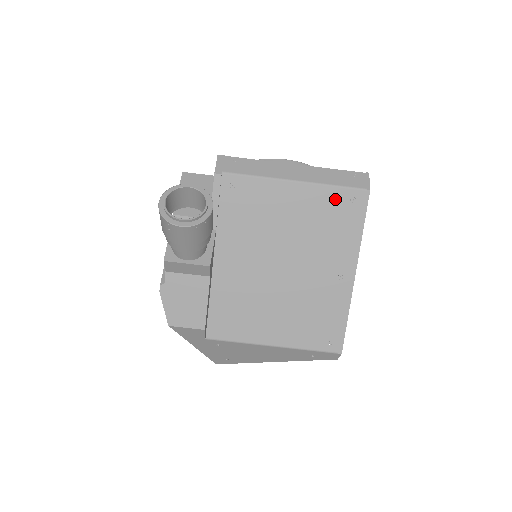
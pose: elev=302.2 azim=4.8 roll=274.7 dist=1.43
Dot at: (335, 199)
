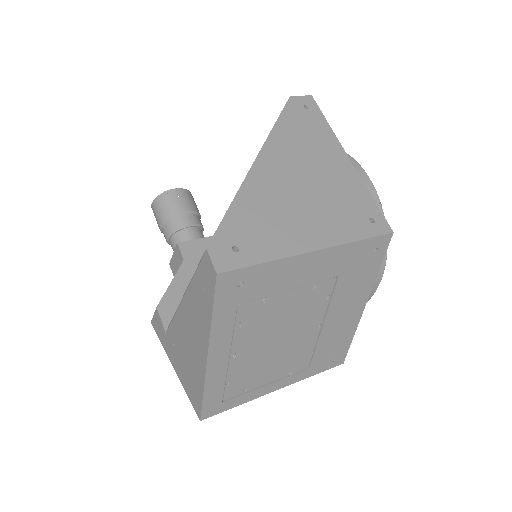
Dot at: occluded
